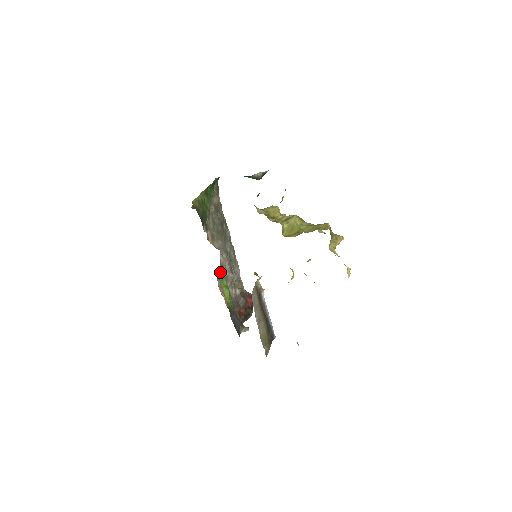
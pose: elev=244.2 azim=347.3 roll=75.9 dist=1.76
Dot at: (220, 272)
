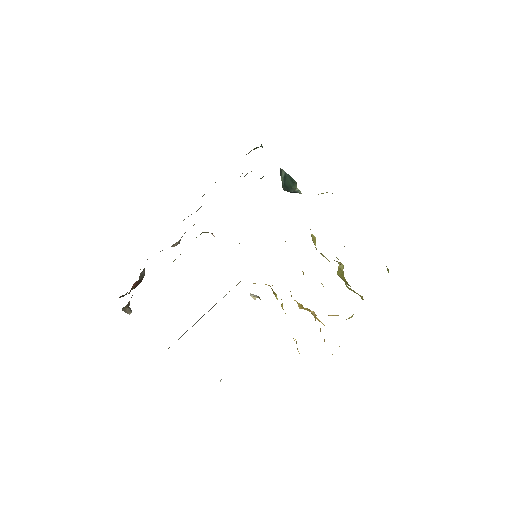
Dot at: (202, 232)
